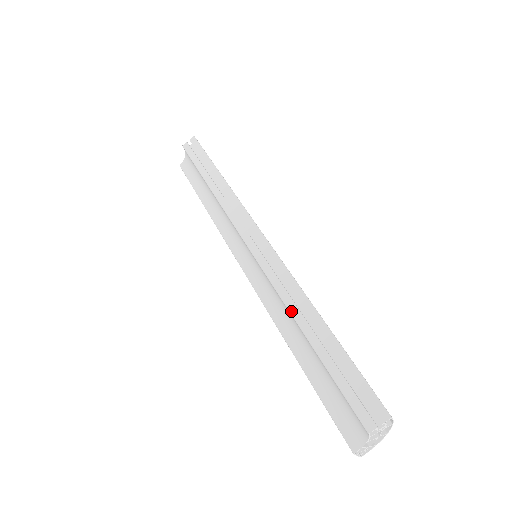
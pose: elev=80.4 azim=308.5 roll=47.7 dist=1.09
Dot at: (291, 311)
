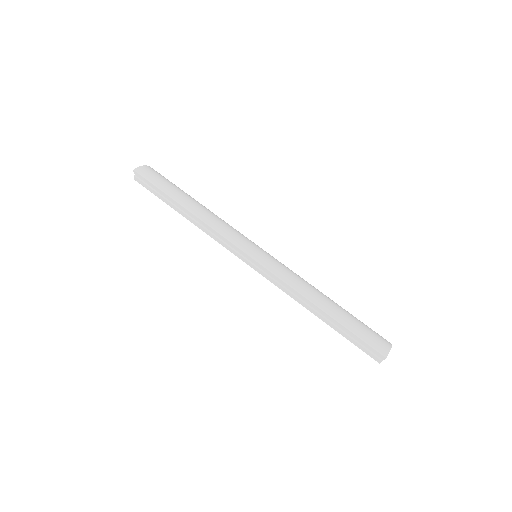
Dot at: occluded
